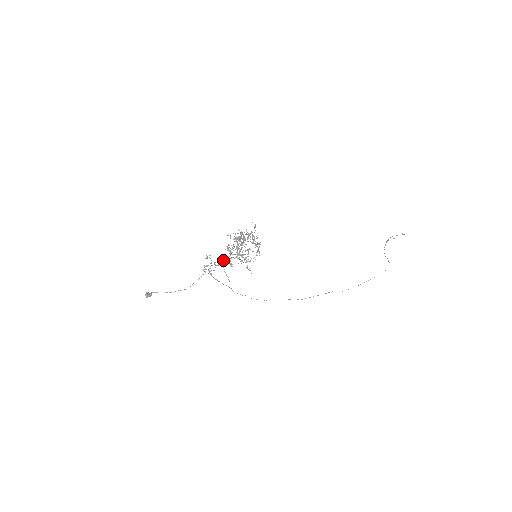
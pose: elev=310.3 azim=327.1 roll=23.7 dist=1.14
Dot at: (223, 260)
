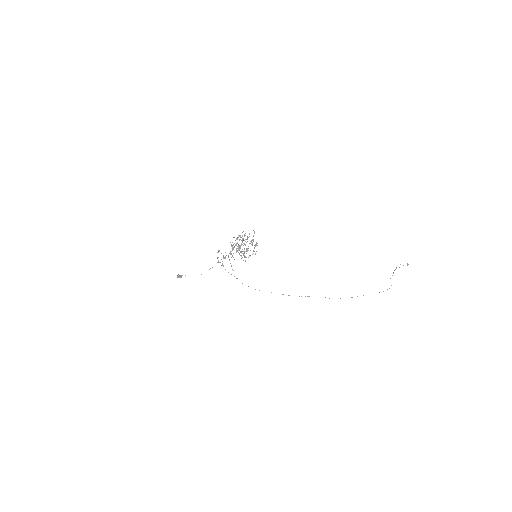
Dot at: occluded
